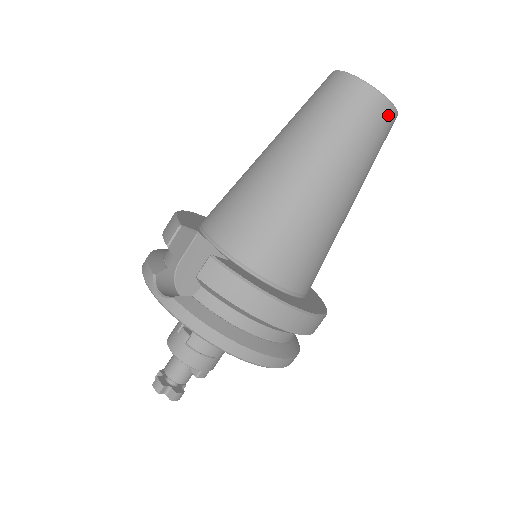
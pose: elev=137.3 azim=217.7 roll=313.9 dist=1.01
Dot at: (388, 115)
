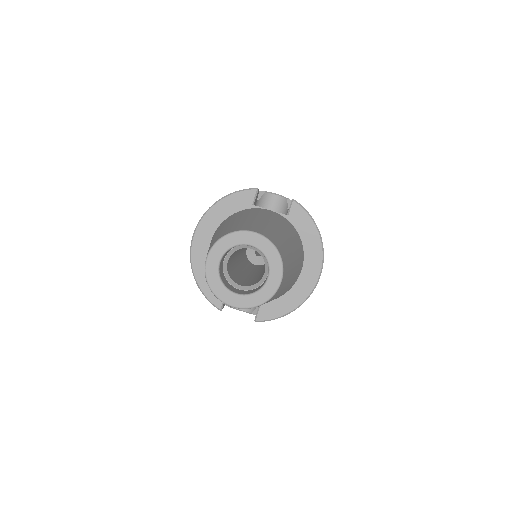
Dot at: (281, 285)
